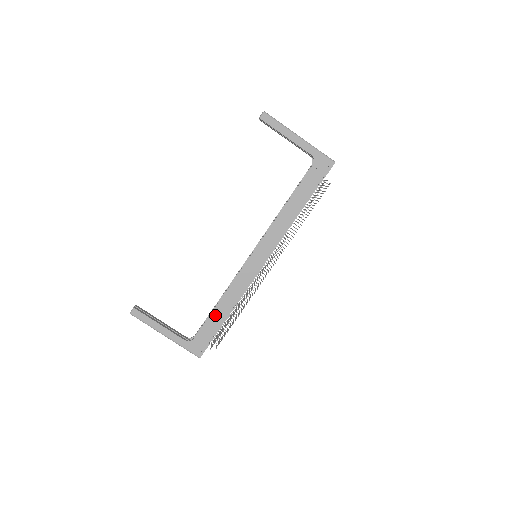
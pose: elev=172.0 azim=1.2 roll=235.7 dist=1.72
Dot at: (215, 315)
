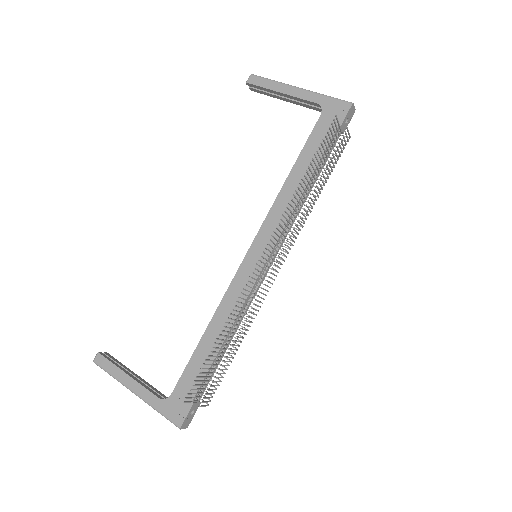
Dot at: (200, 353)
